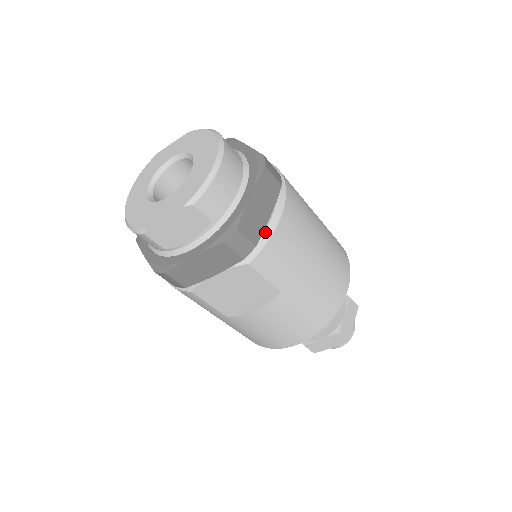
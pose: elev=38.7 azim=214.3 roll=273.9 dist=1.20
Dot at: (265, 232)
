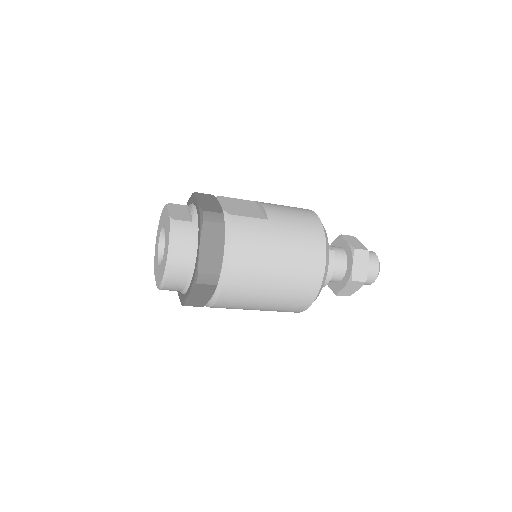
Dot at: (209, 303)
